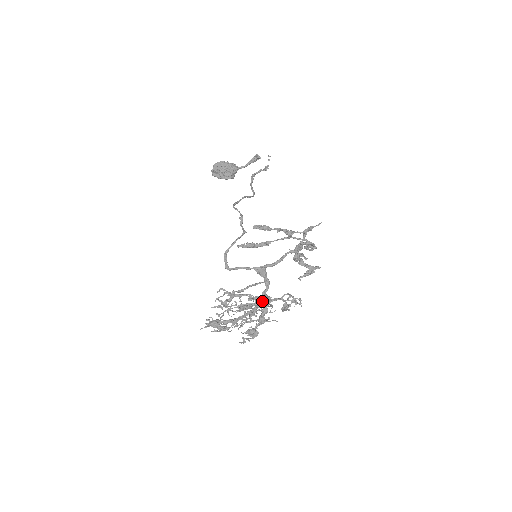
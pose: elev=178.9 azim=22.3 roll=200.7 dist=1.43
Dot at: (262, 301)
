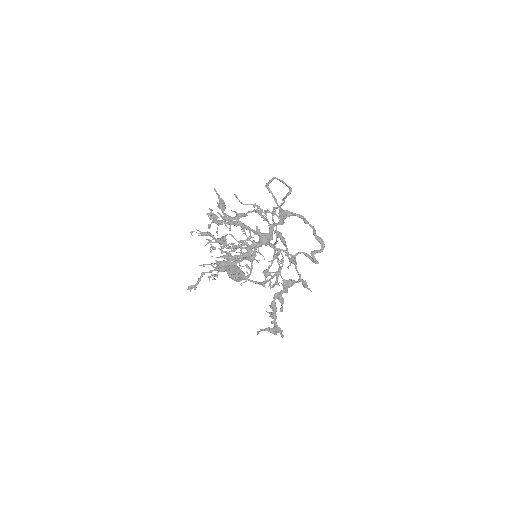
Dot at: (265, 233)
